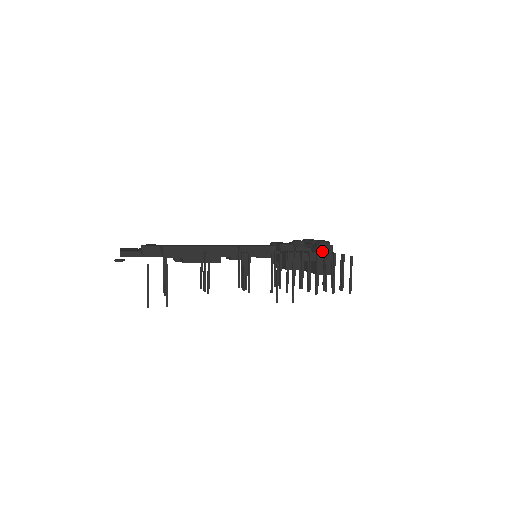
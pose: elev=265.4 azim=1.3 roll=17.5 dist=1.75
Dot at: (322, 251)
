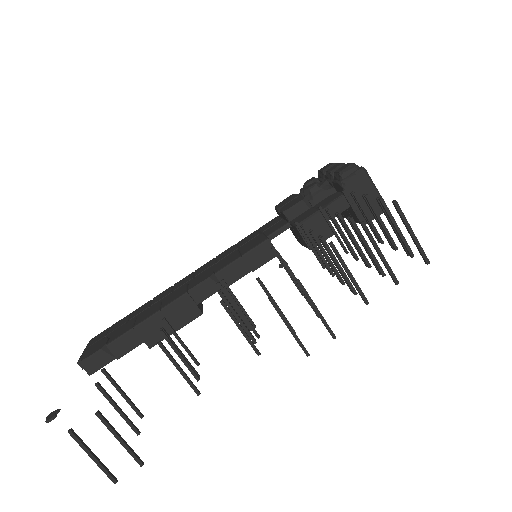
Dot at: (350, 187)
